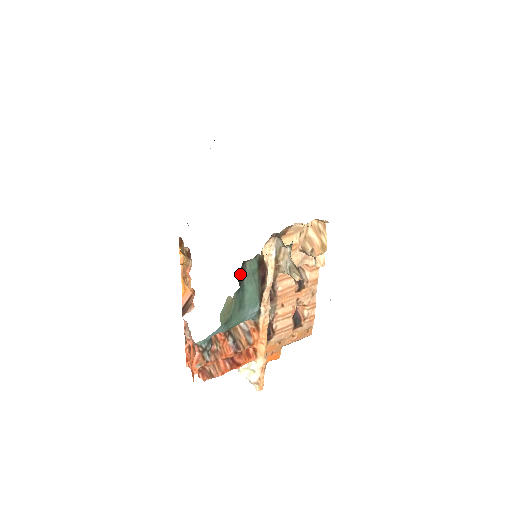
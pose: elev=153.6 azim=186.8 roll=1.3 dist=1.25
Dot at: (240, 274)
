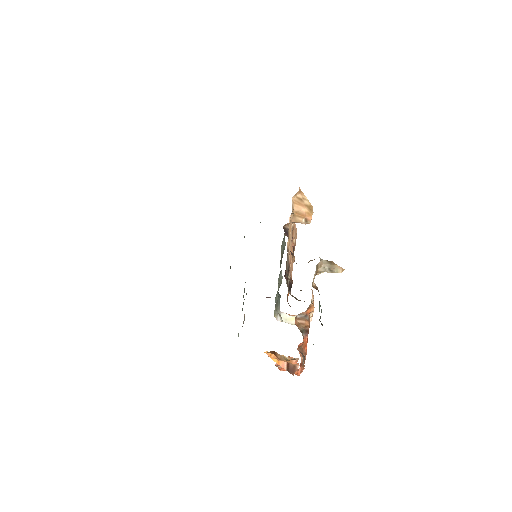
Dot at: (320, 321)
